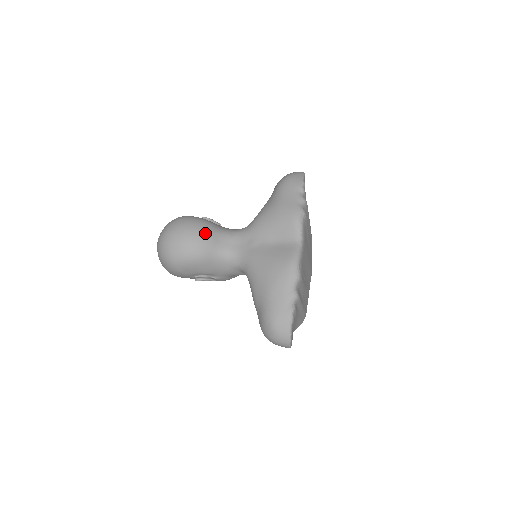
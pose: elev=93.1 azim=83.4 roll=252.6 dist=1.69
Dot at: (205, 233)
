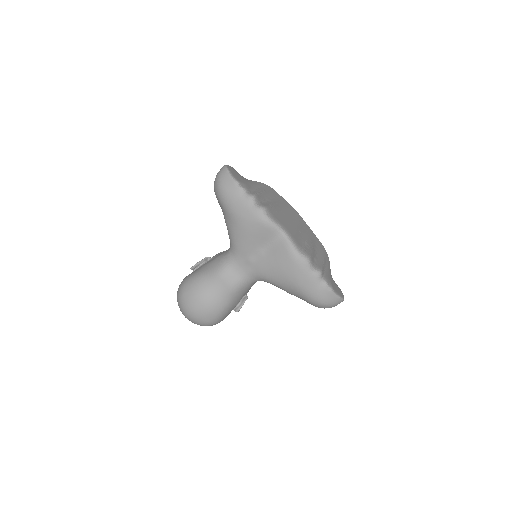
Dot at: (212, 288)
